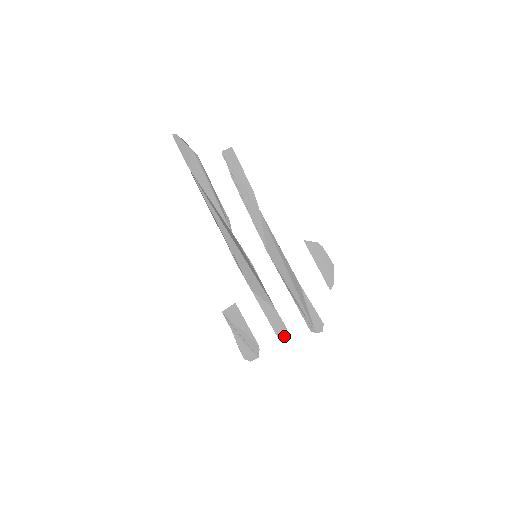
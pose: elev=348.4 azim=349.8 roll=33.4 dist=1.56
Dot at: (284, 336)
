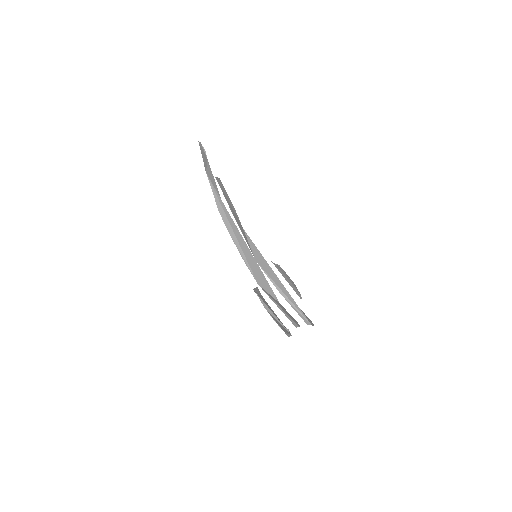
Dot at: (296, 323)
